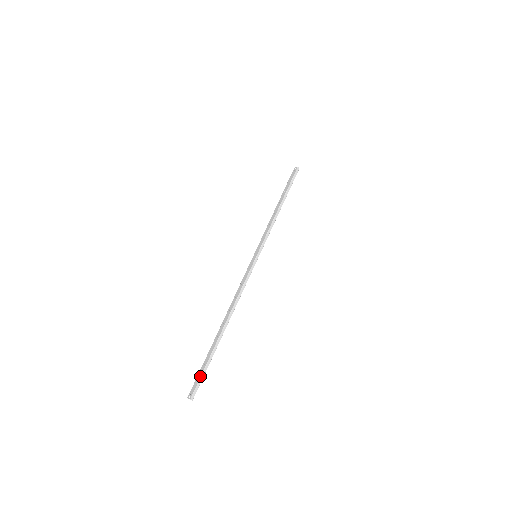
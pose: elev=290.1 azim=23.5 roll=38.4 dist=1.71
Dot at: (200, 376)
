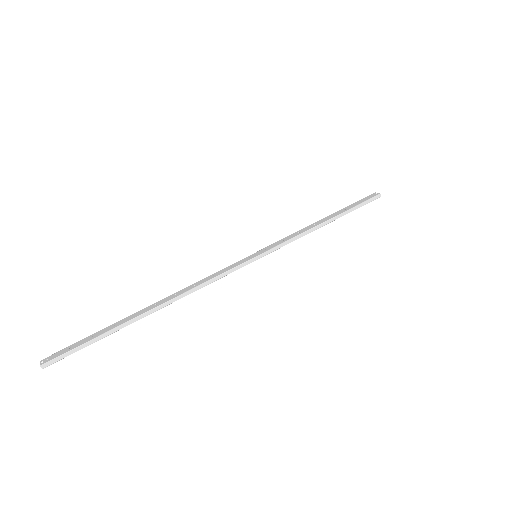
Dot at: (76, 346)
